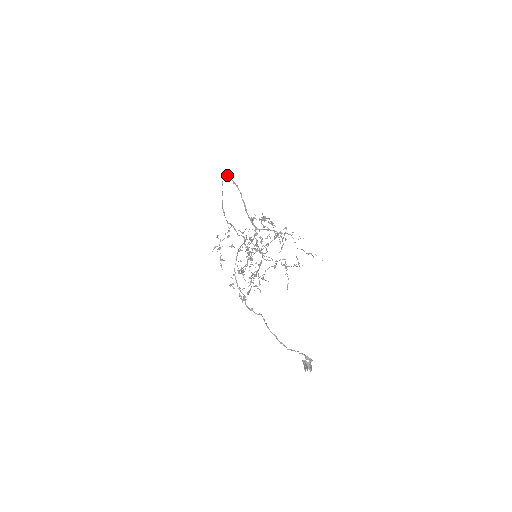
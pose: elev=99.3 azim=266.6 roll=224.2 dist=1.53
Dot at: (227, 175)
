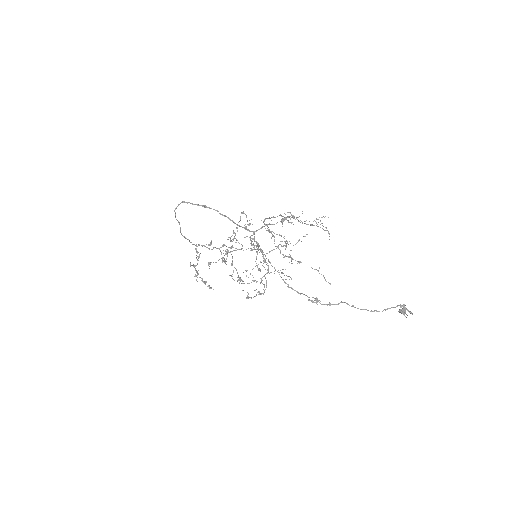
Dot at: (180, 203)
